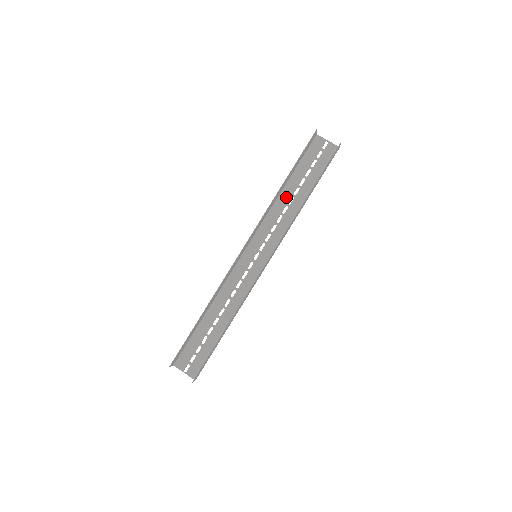
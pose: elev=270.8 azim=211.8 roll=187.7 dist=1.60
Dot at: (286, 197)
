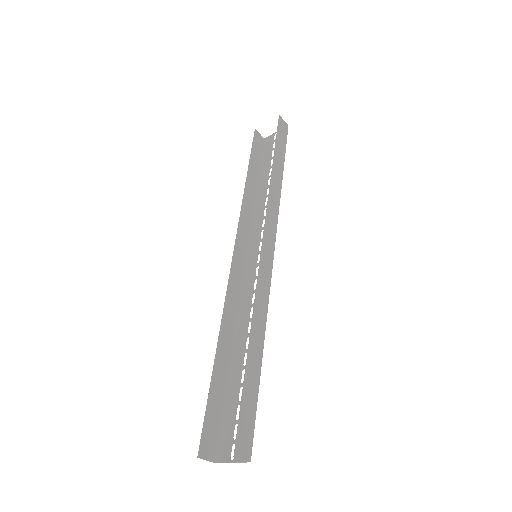
Dot at: (262, 193)
